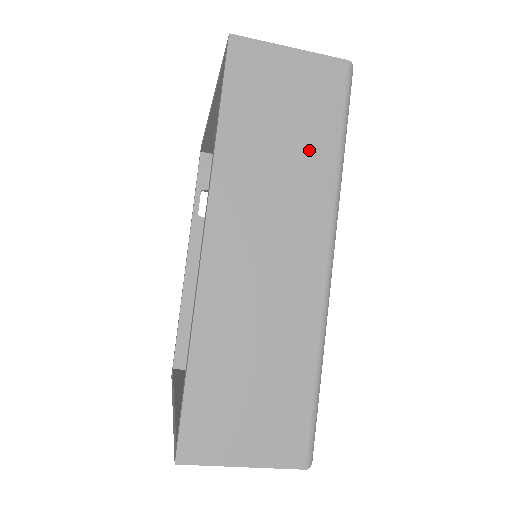
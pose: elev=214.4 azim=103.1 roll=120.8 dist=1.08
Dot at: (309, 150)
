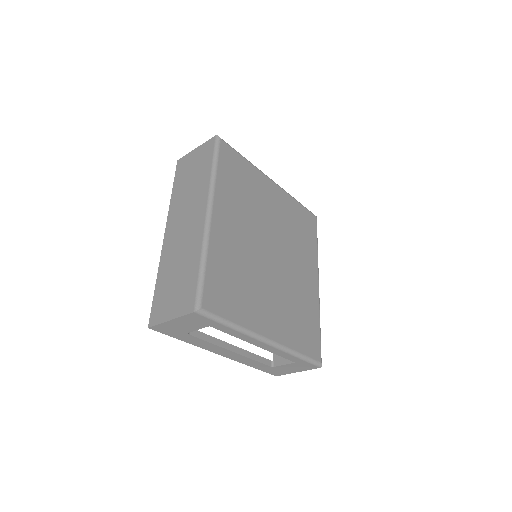
Dot at: (200, 177)
